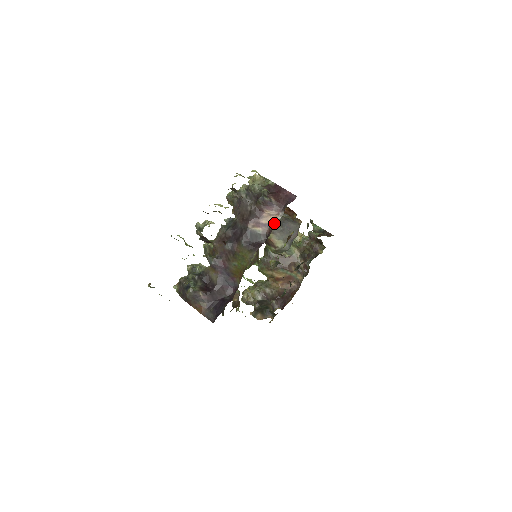
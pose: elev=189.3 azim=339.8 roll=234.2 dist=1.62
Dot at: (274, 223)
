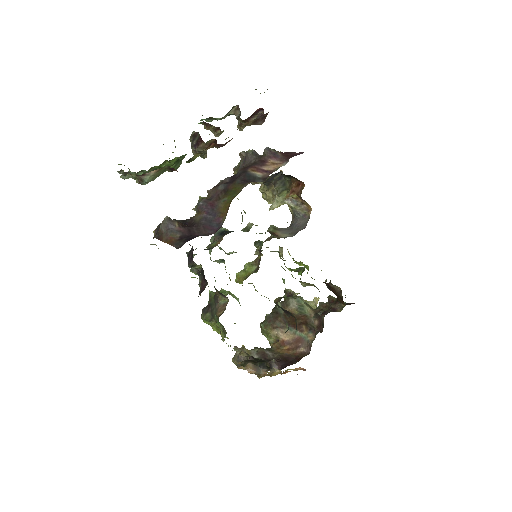
Dot at: (276, 169)
